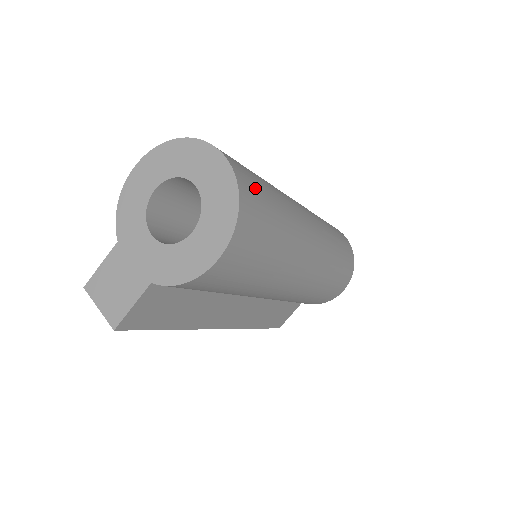
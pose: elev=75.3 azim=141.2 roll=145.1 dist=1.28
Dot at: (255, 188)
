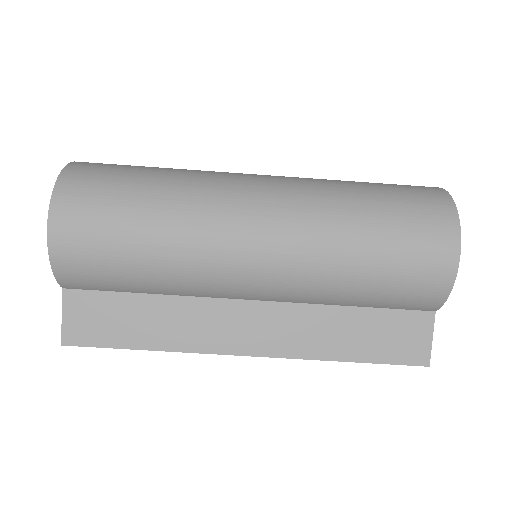
Dot at: (104, 169)
